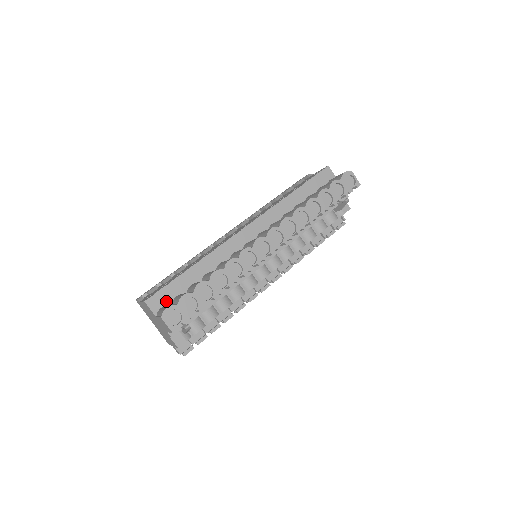
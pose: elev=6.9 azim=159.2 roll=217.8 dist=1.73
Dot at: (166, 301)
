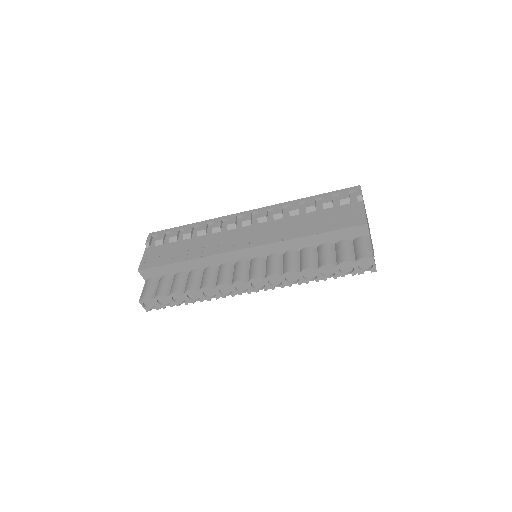
Dot at: (156, 275)
